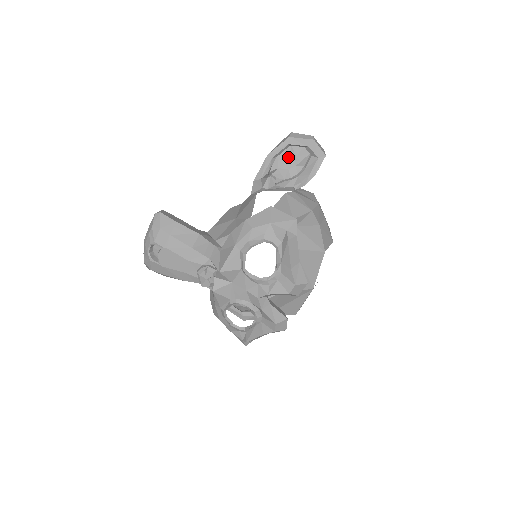
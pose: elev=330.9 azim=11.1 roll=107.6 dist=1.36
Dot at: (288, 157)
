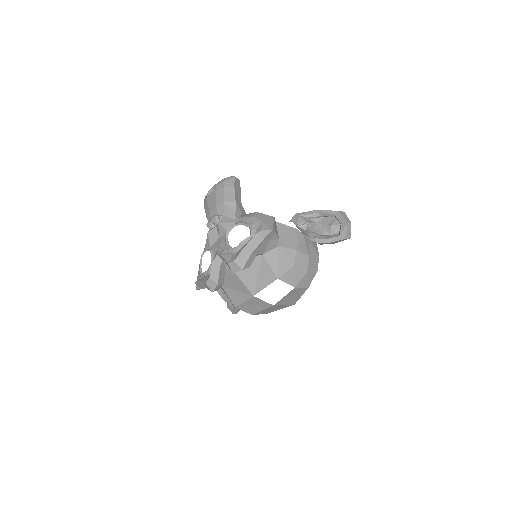
Dot at: (328, 222)
